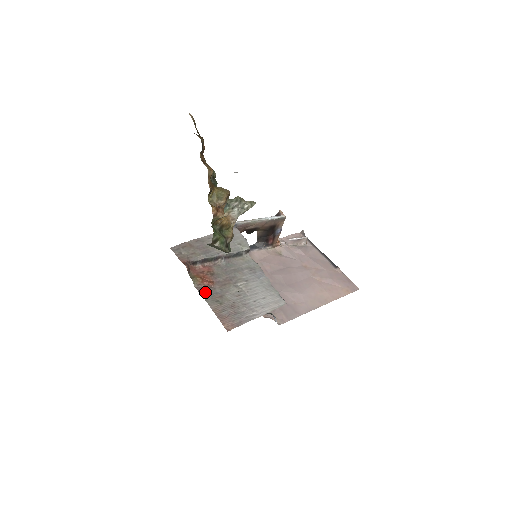
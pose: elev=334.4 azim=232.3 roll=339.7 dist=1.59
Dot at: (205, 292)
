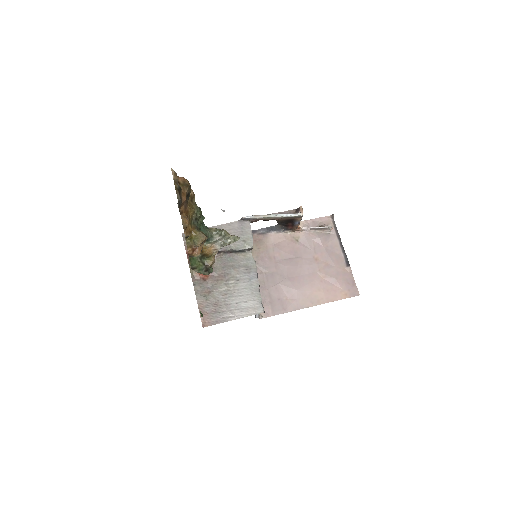
Dot at: (198, 285)
